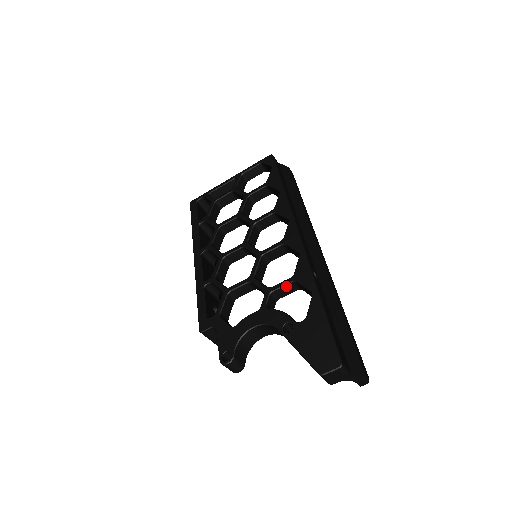
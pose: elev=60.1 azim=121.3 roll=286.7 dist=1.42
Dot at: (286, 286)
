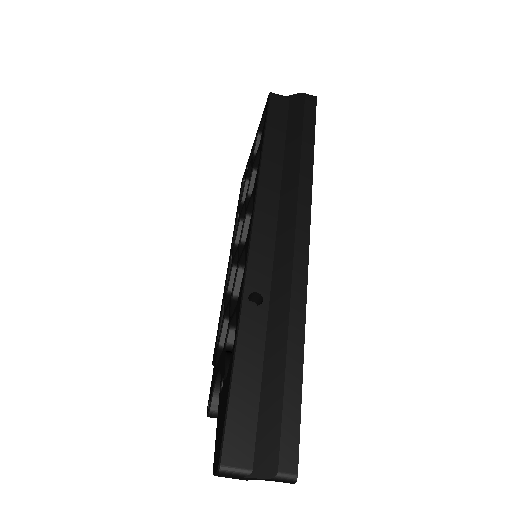
Dot at: occluded
